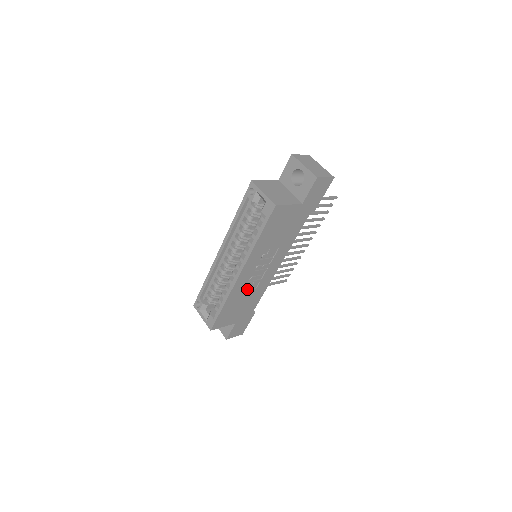
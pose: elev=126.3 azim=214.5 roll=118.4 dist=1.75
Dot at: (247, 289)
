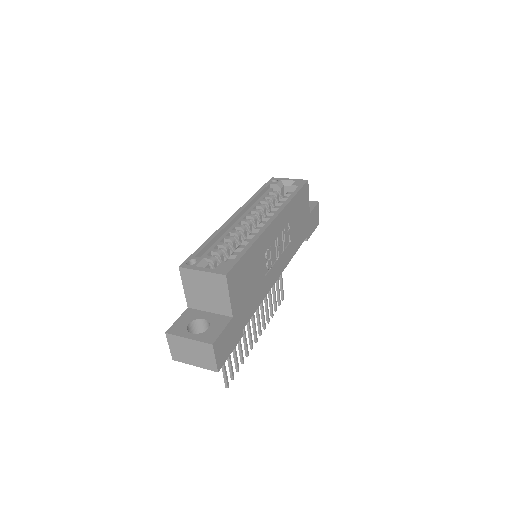
Dot at: (262, 263)
